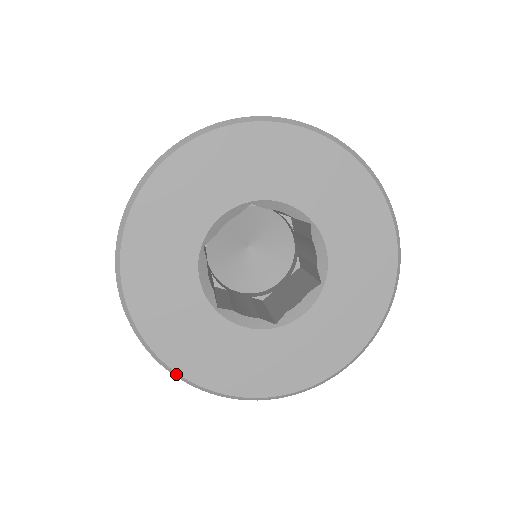
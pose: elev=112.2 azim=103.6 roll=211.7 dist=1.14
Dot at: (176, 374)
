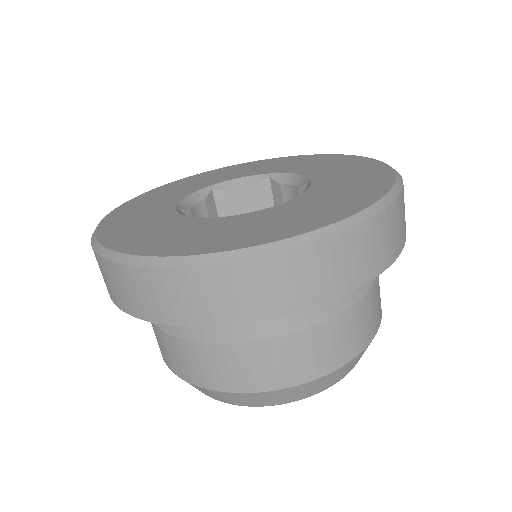
Dot at: (182, 260)
